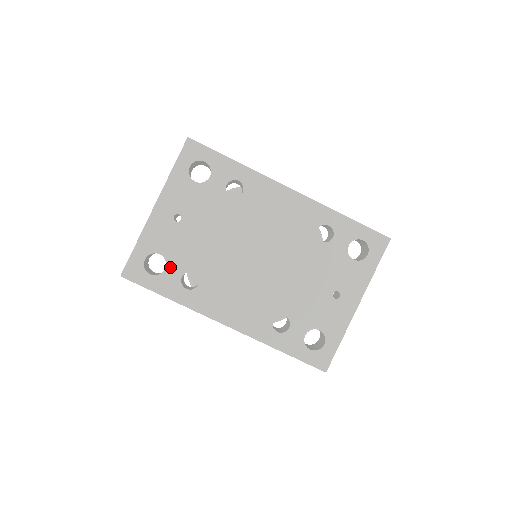
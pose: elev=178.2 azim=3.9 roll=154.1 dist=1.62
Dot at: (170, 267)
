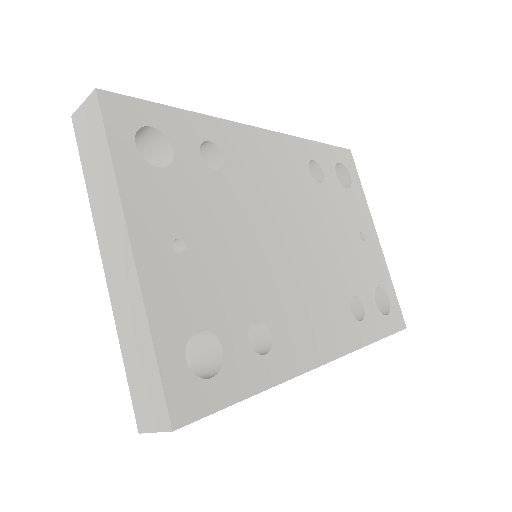
Dot at: (226, 339)
